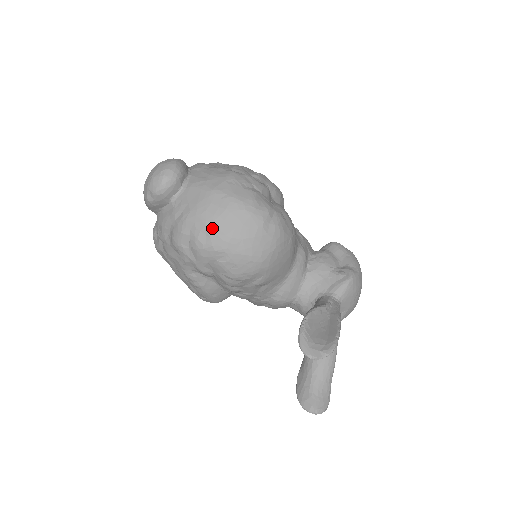
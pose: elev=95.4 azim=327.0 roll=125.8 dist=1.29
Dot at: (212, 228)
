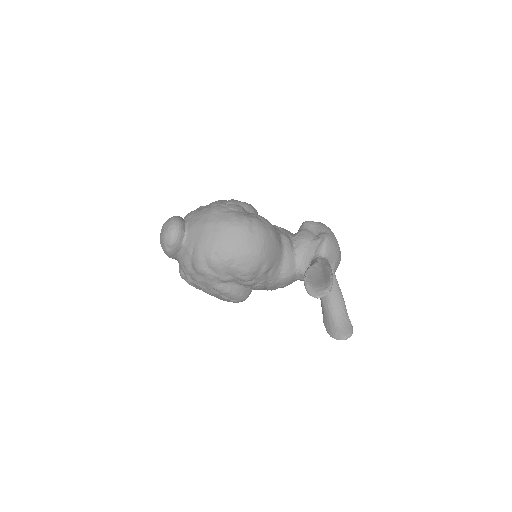
Dot at: (217, 247)
